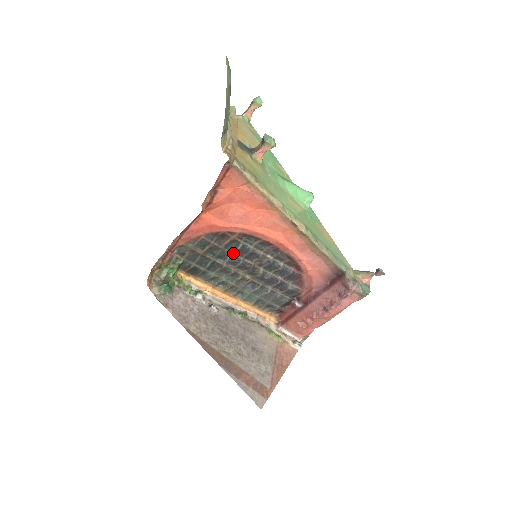
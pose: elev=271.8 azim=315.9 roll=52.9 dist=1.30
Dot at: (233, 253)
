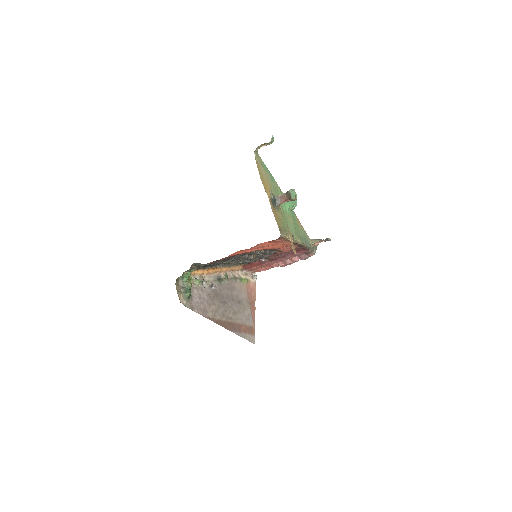
Dot at: occluded
